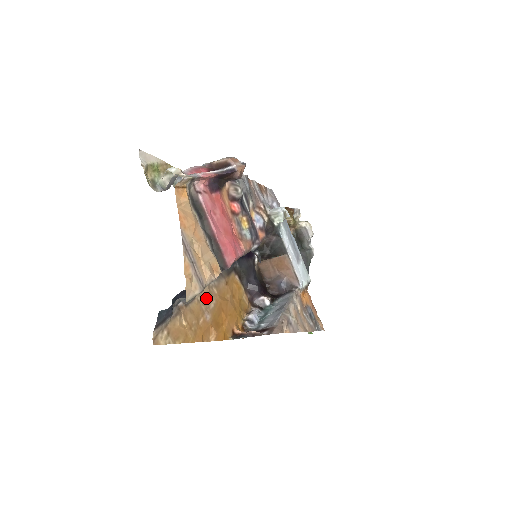
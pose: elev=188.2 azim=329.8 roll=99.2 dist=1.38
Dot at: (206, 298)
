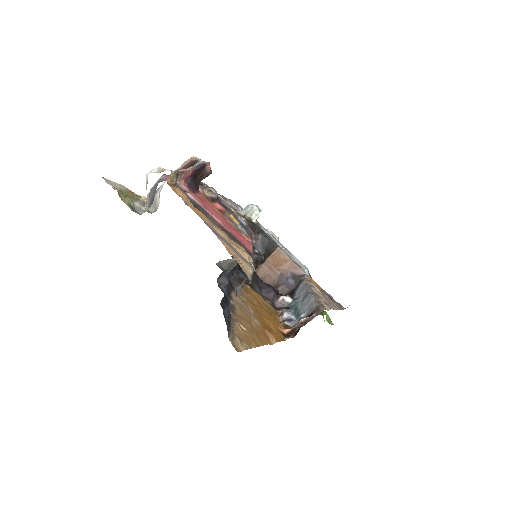
Dot at: (242, 305)
